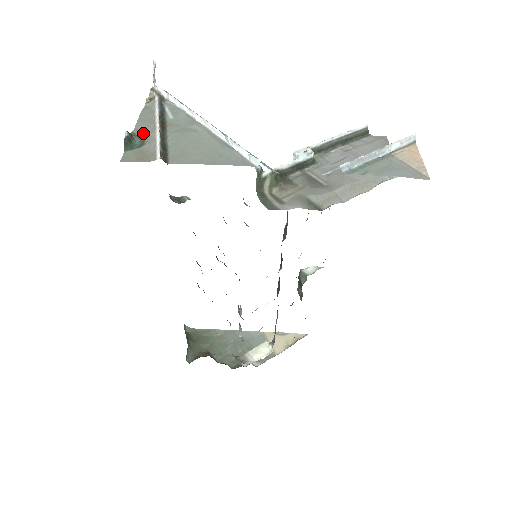
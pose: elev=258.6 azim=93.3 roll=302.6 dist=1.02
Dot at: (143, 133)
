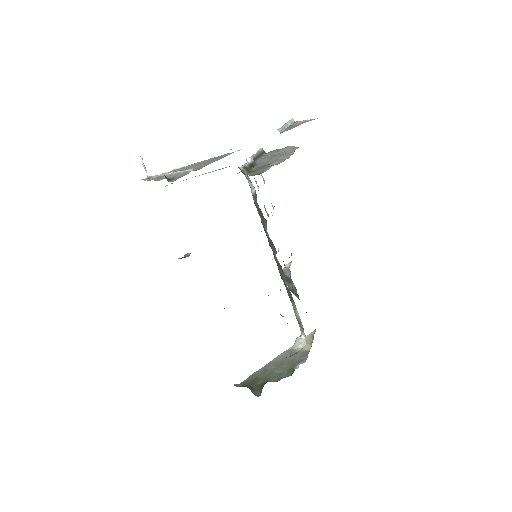
Dot at: occluded
